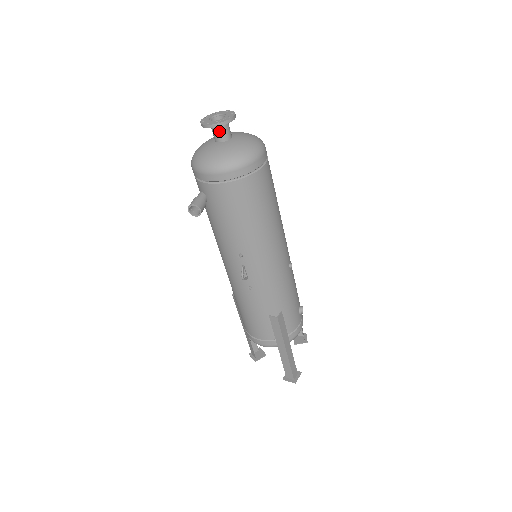
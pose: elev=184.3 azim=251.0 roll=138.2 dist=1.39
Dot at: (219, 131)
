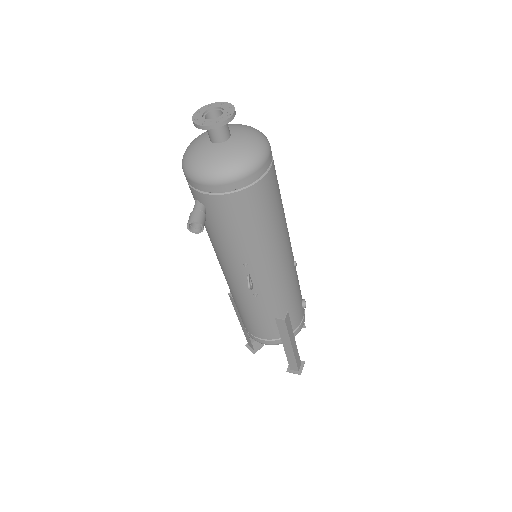
Dot at: (217, 131)
